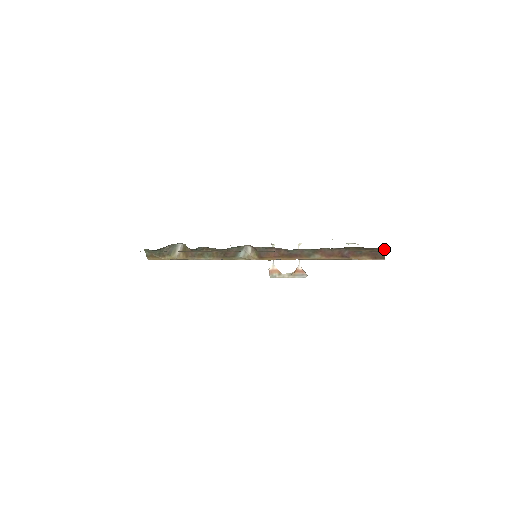
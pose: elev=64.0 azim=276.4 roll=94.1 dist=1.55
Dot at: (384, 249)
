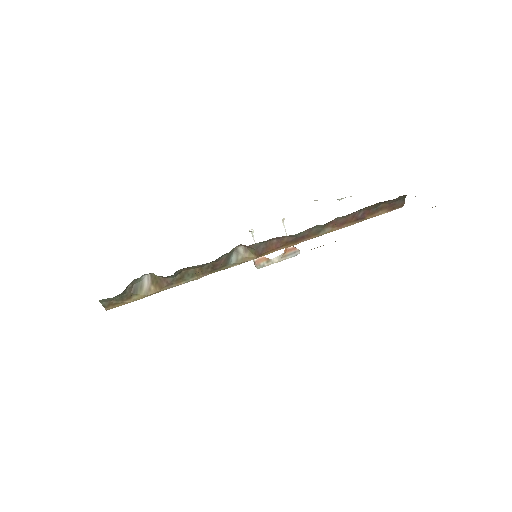
Dot at: (405, 196)
